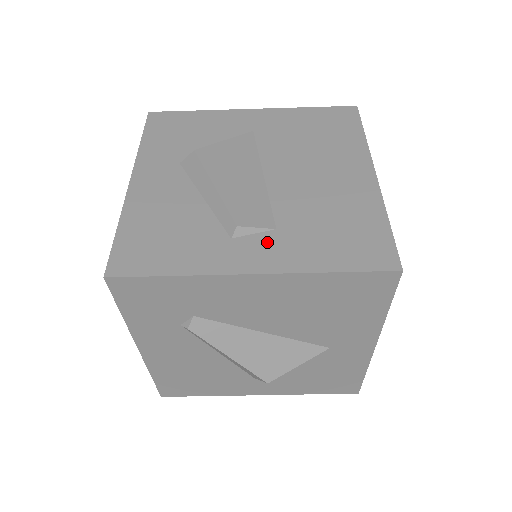
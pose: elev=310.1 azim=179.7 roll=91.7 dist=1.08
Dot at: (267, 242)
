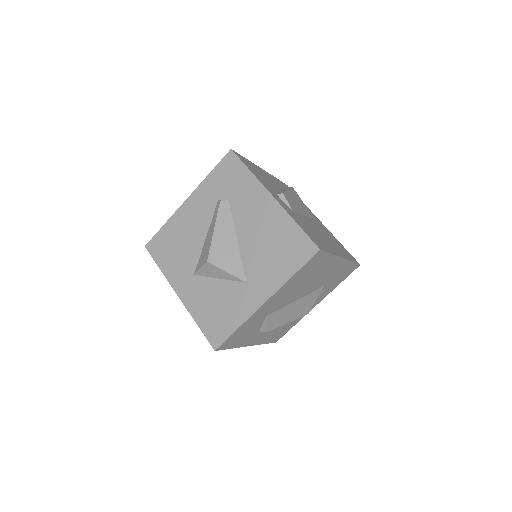
Dot at: (286, 206)
